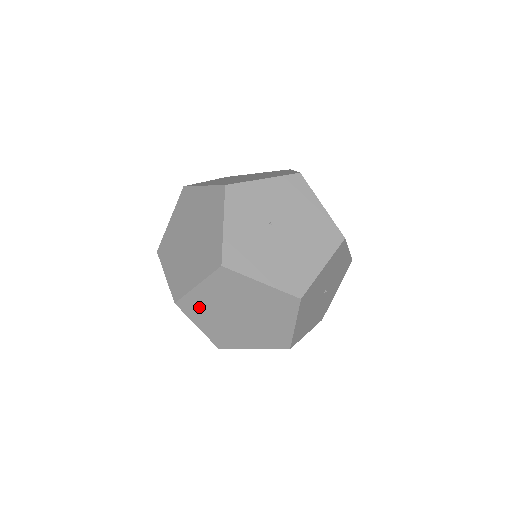
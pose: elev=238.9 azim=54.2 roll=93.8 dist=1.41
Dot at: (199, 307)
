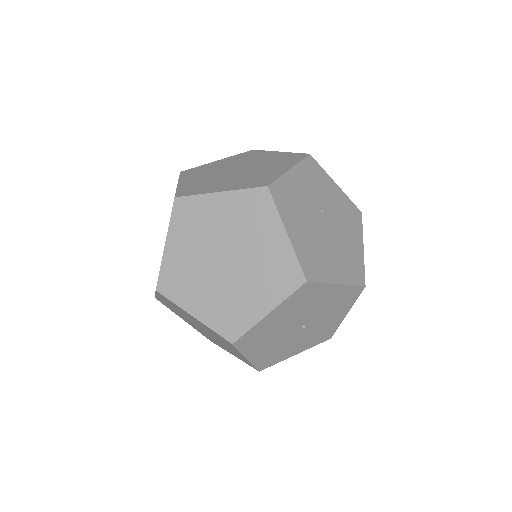
Dot at: (194, 219)
